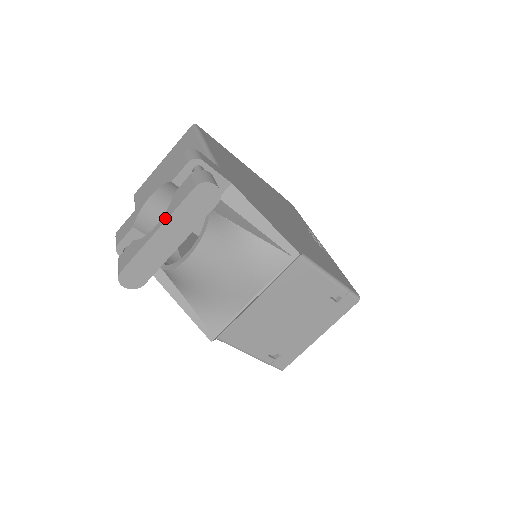
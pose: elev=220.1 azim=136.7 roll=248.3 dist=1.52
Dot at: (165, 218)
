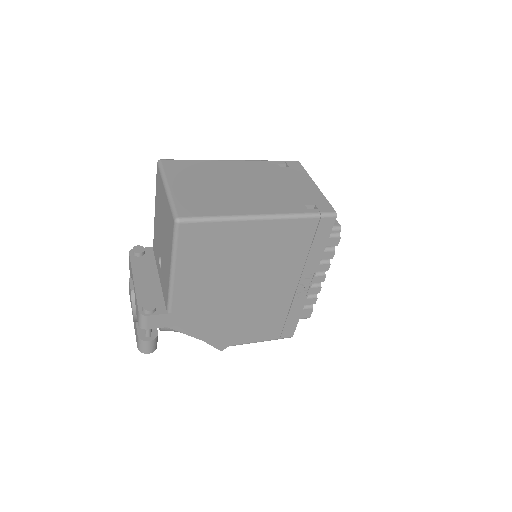
Dot at: (134, 324)
